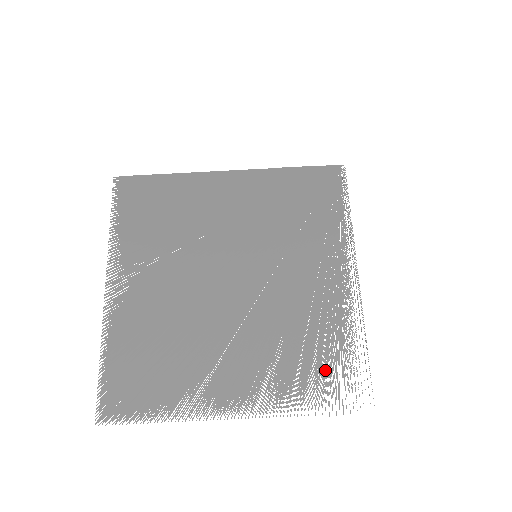
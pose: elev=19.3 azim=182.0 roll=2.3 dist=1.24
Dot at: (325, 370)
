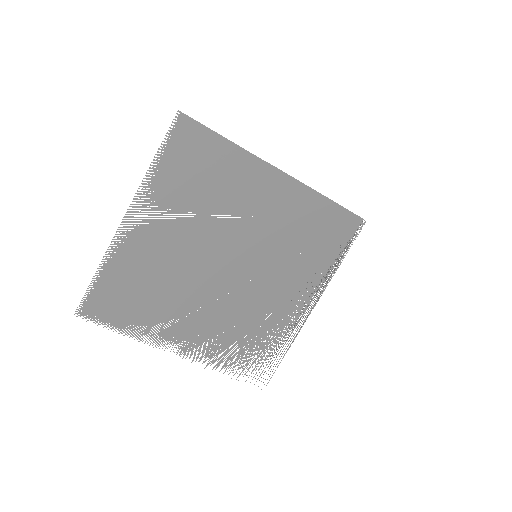
Dot at: (251, 355)
